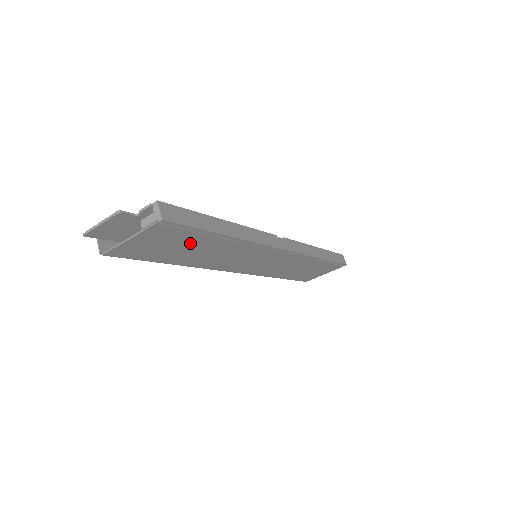
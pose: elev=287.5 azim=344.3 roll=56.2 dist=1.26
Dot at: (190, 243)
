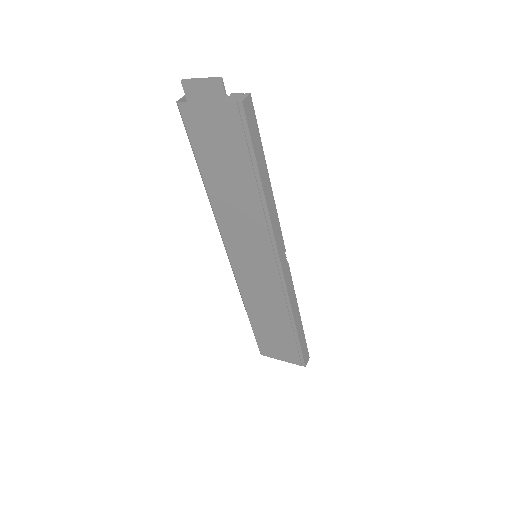
Dot at: (234, 162)
